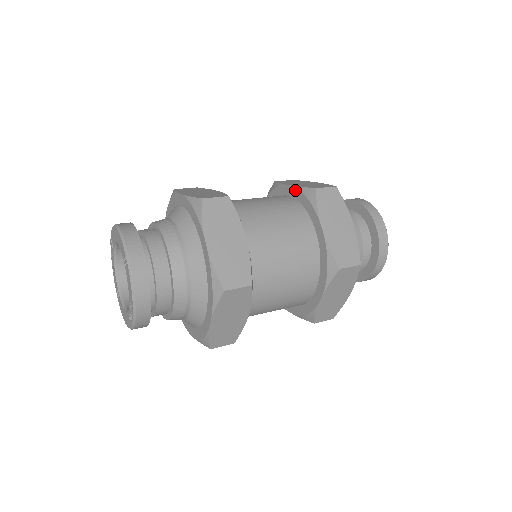
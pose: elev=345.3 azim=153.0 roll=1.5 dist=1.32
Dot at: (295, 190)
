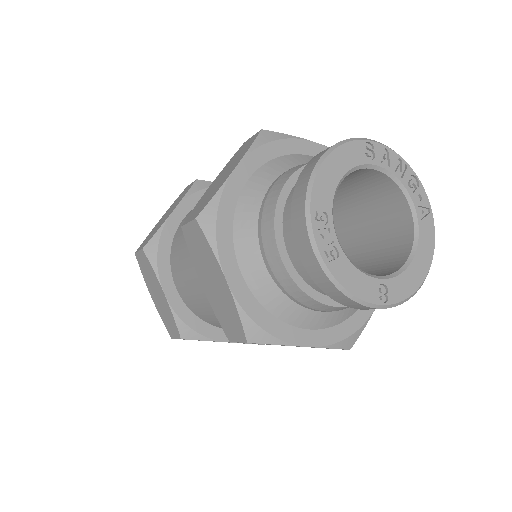
Dot at: occluded
